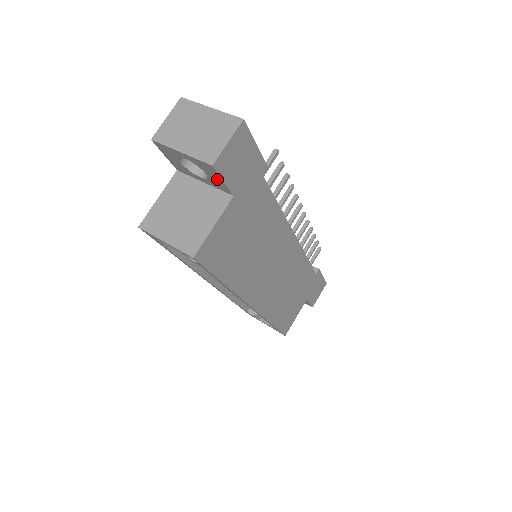
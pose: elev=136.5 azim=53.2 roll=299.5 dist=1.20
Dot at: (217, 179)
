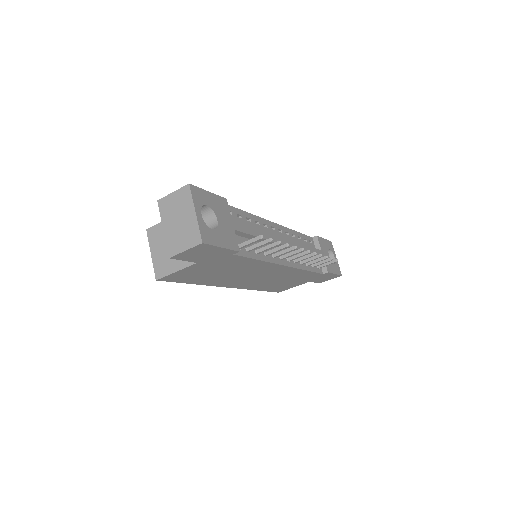
Dot at: occluded
